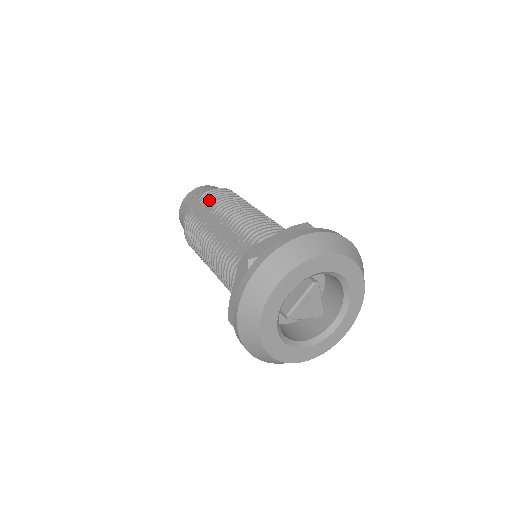
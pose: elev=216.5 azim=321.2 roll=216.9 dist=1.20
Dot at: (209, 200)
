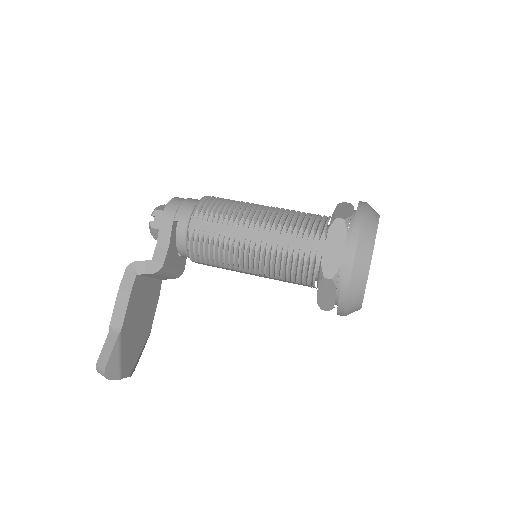
Dot at: occluded
